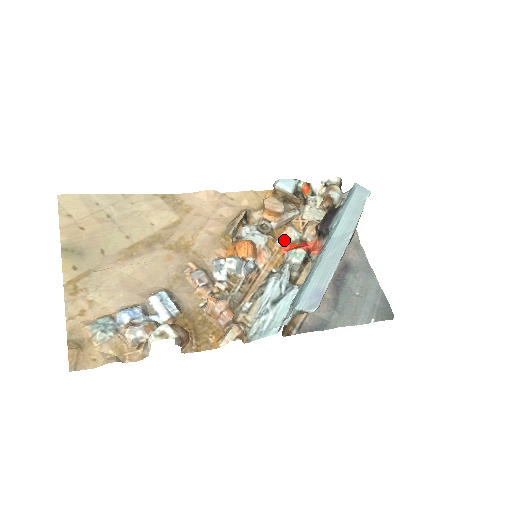
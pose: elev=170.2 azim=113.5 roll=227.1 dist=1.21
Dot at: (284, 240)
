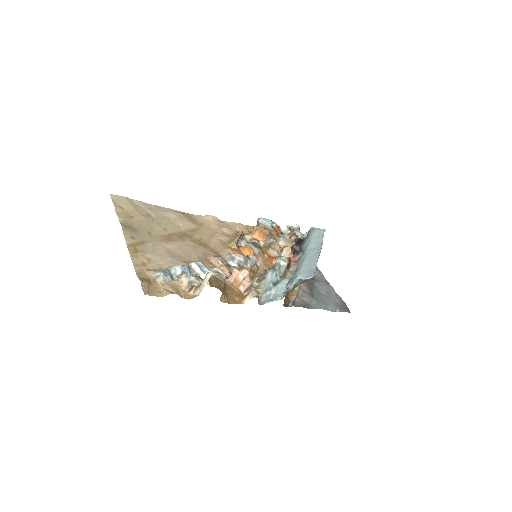
Dot at: (269, 255)
